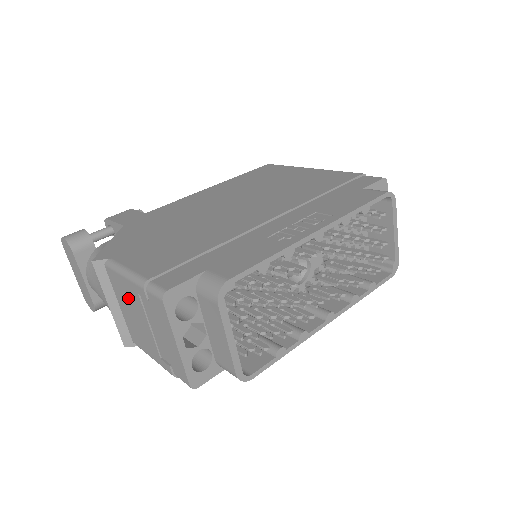
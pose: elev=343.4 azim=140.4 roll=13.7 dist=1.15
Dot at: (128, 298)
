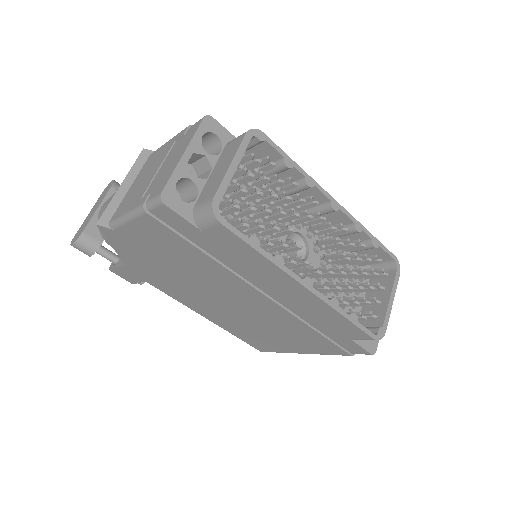
Dot at: (154, 161)
